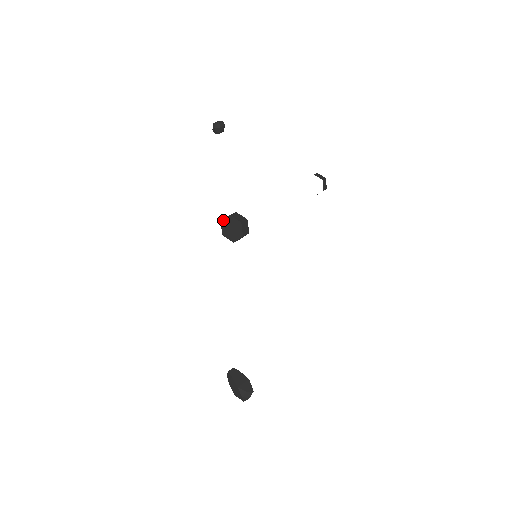
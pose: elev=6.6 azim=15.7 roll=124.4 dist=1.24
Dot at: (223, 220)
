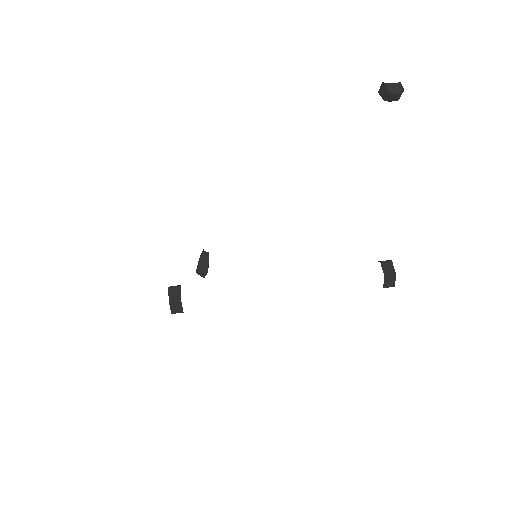
Dot at: (168, 291)
